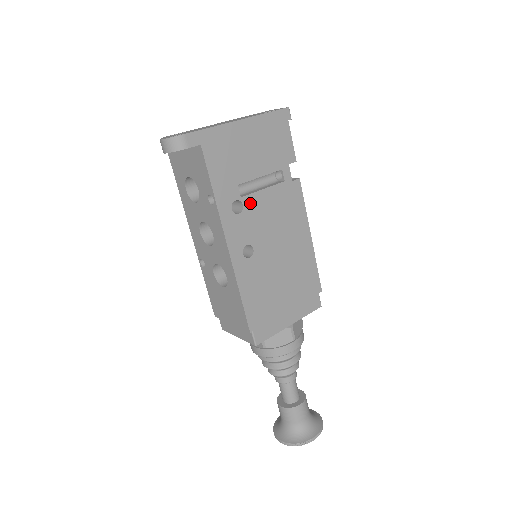
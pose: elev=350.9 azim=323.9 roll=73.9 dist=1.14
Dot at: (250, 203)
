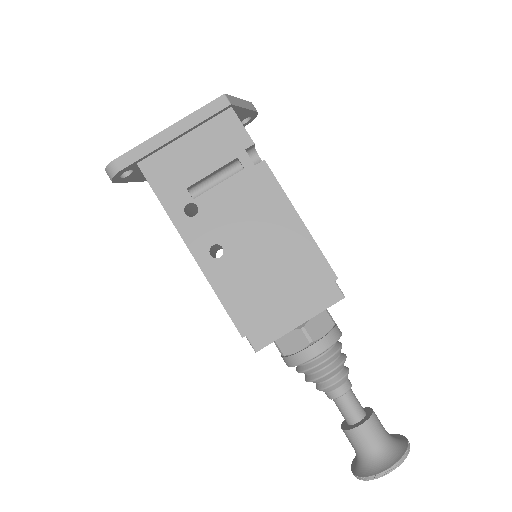
Dot at: (206, 202)
